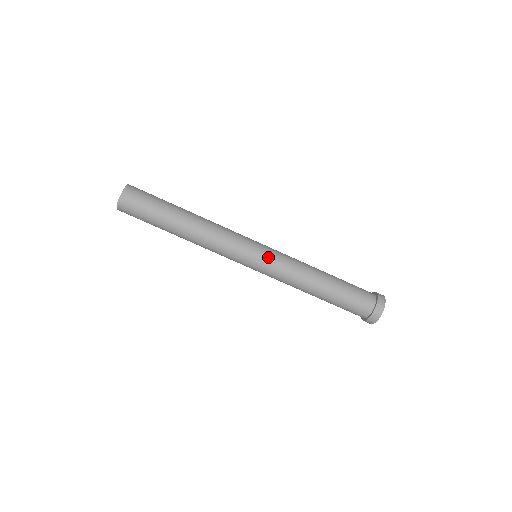
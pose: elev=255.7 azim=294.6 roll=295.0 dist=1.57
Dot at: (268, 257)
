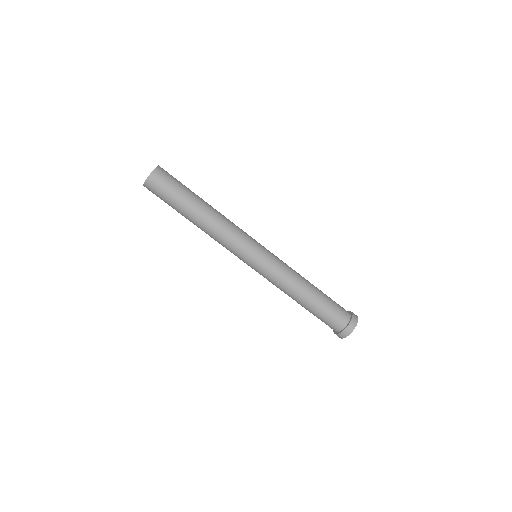
Dot at: (264, 264)
